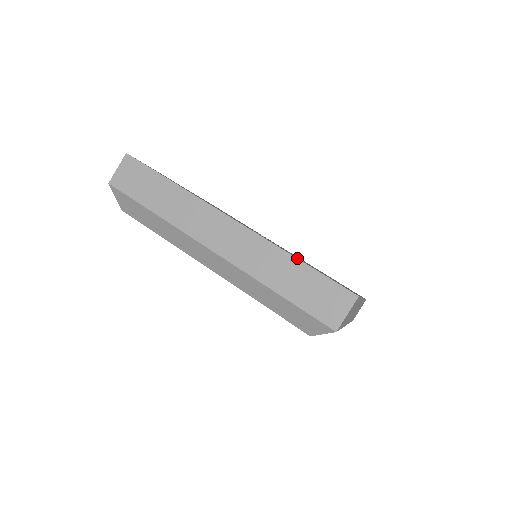
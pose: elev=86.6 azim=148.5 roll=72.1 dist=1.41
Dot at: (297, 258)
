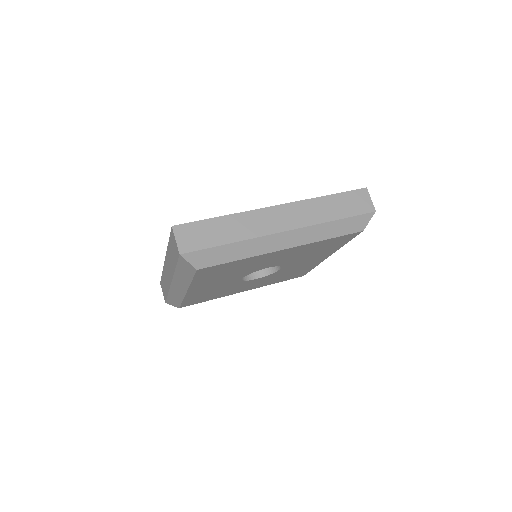
Dot at: (168, 244)
